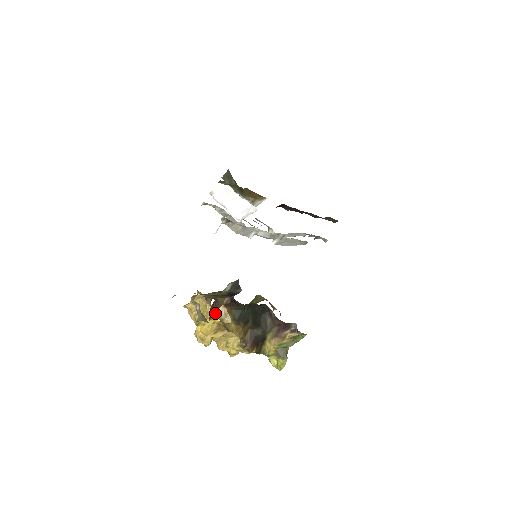
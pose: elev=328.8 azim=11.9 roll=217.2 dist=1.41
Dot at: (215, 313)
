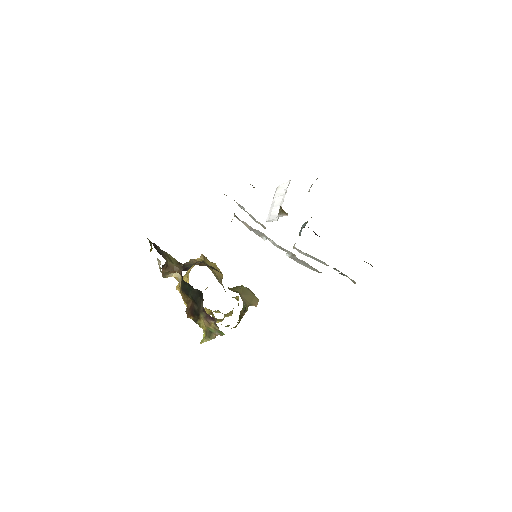
Dot at: (173, 275)
